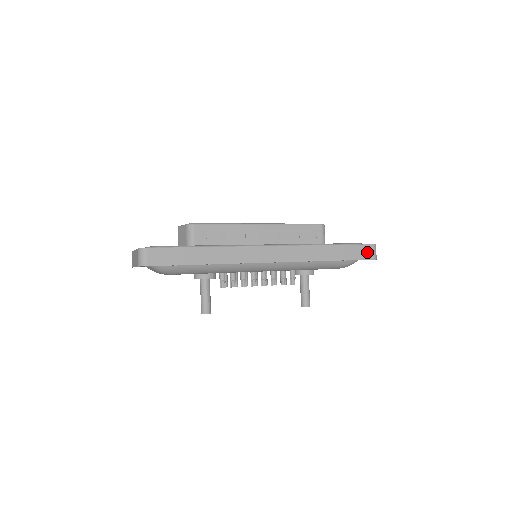
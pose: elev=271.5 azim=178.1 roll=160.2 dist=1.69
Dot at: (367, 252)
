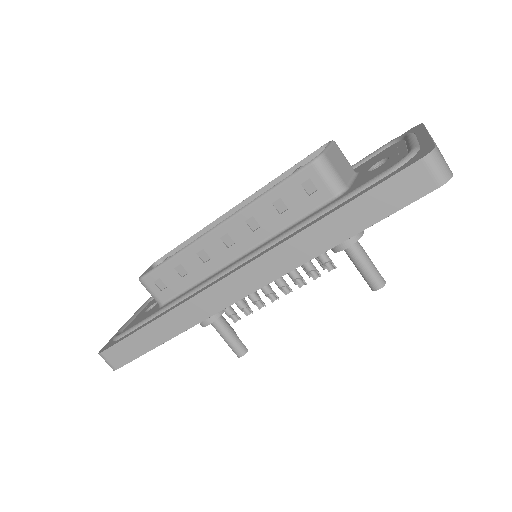
Dot at: (414, 182)
